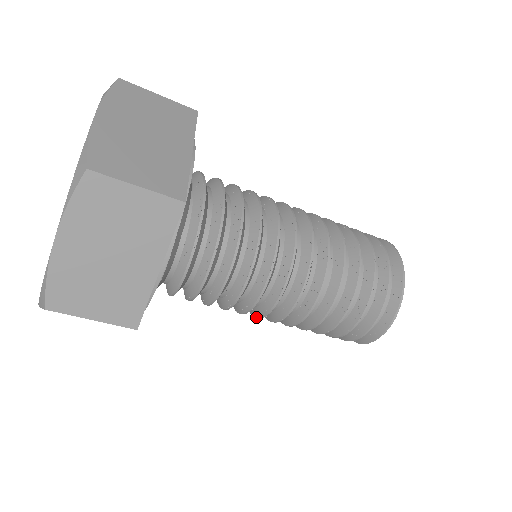
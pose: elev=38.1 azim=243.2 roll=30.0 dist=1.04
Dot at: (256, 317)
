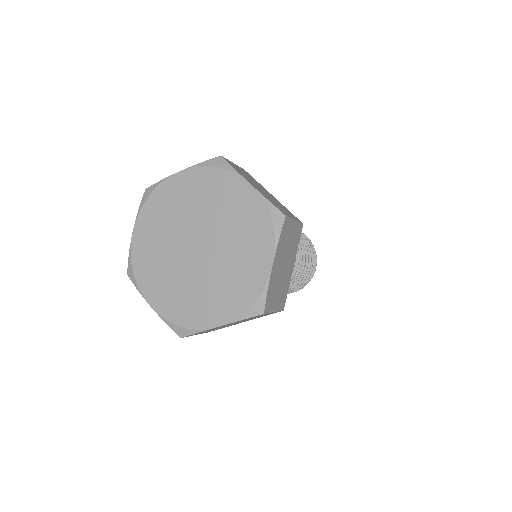
Dot at: occluded
